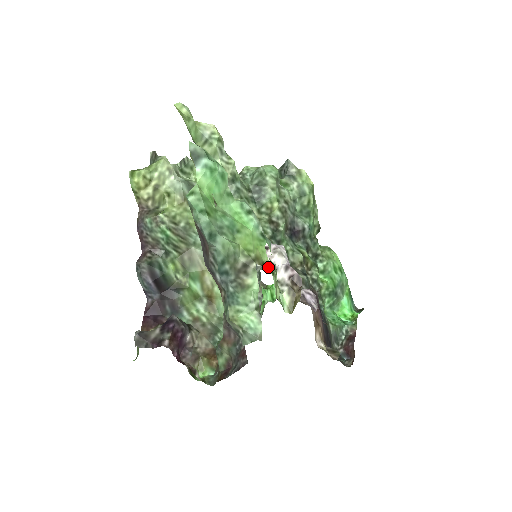
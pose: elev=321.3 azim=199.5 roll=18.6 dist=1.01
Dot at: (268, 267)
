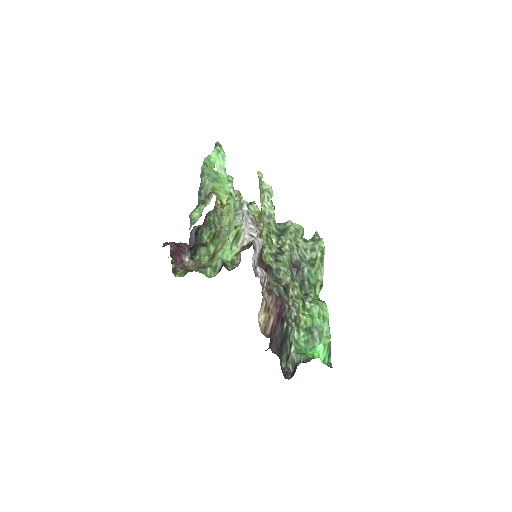
Dot at: occluded
